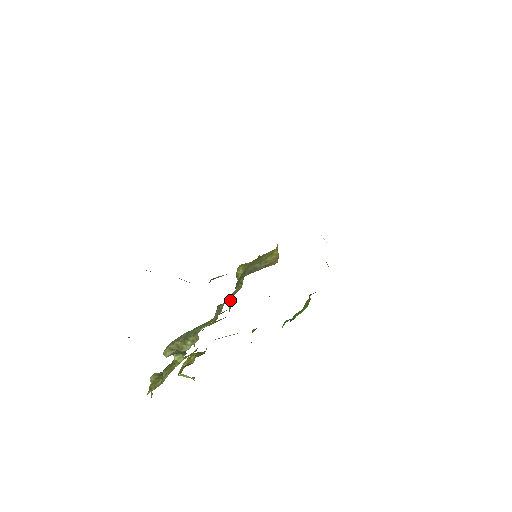
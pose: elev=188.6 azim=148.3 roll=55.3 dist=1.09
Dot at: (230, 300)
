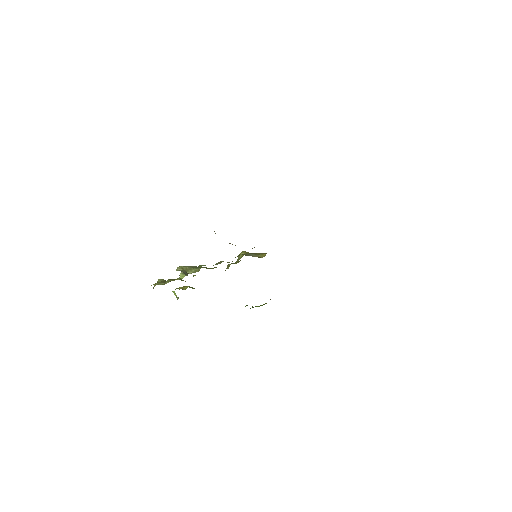
Dot at: (227, 266)
